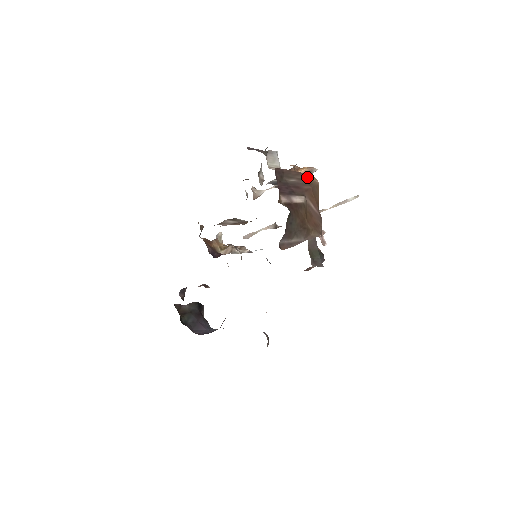
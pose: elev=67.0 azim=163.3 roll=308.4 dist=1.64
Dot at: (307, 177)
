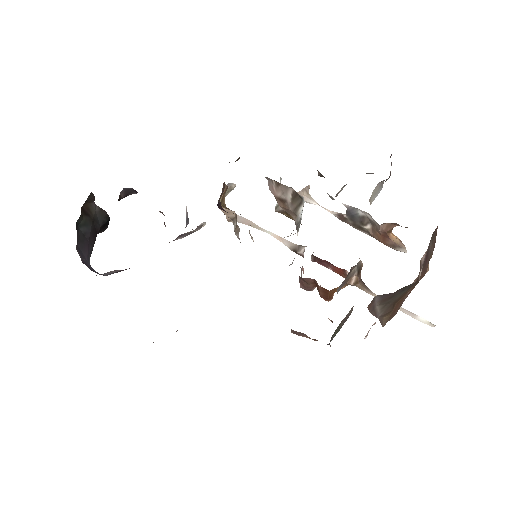
Dot at: (430, 257)
